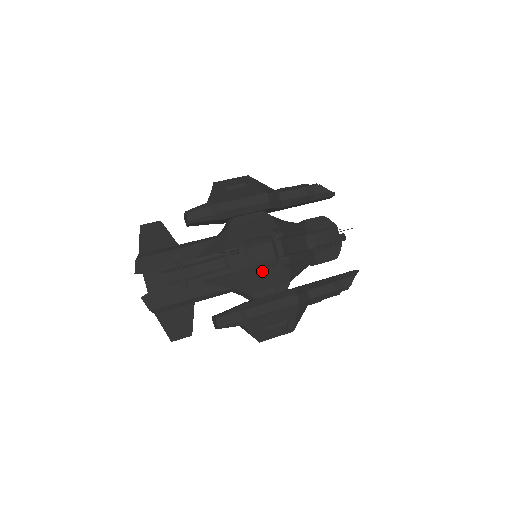
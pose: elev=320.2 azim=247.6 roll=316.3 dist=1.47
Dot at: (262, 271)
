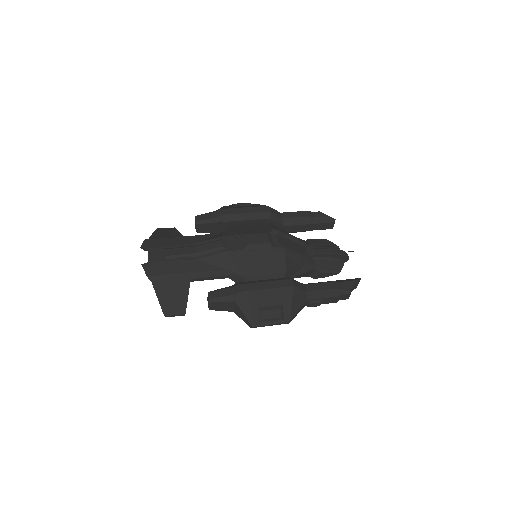
Dot at: (257, 256)
